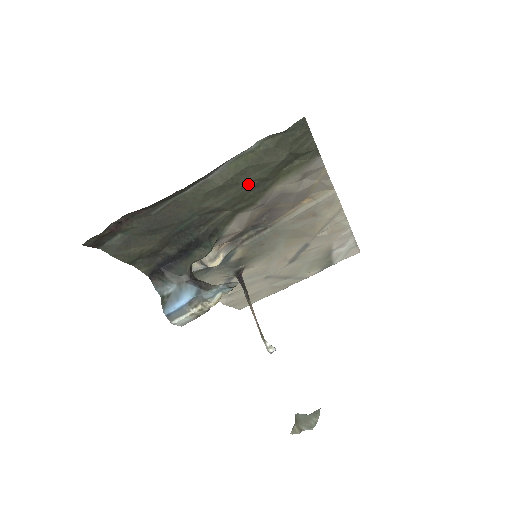
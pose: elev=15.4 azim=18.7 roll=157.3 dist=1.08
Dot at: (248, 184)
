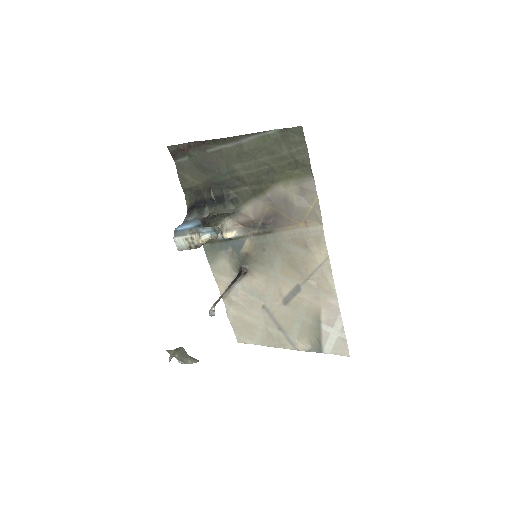
Dot at: (262, 165)
